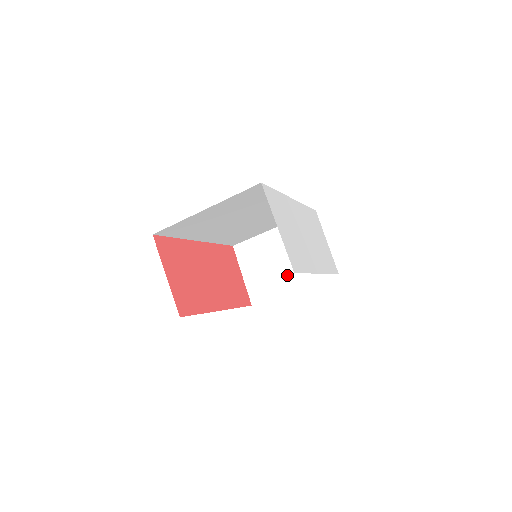
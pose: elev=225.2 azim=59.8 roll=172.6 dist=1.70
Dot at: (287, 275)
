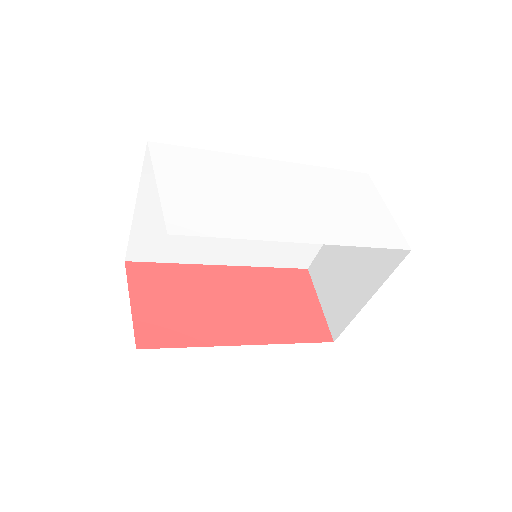
Dot at: (358, 282)
